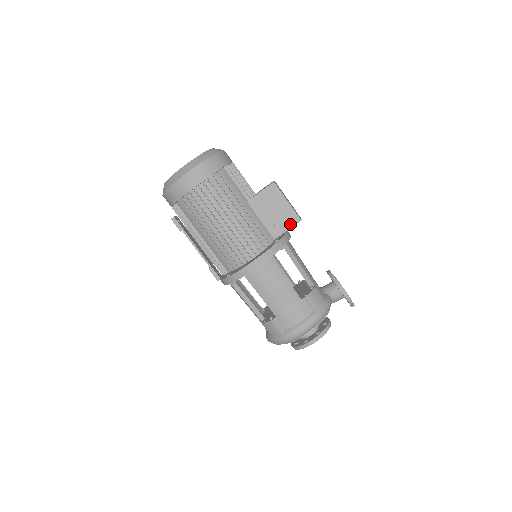
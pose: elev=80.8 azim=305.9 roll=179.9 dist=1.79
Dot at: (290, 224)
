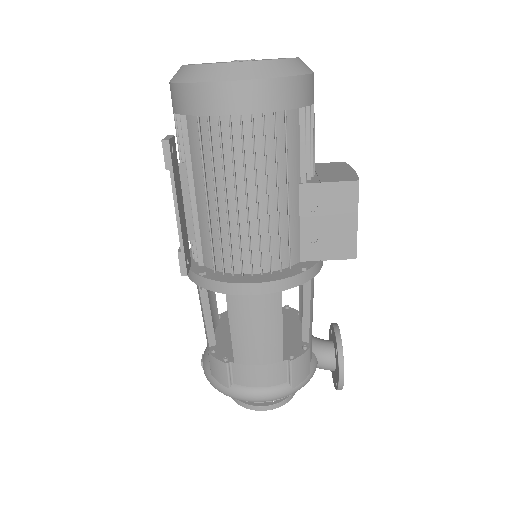
Dot at: (337, 254)
